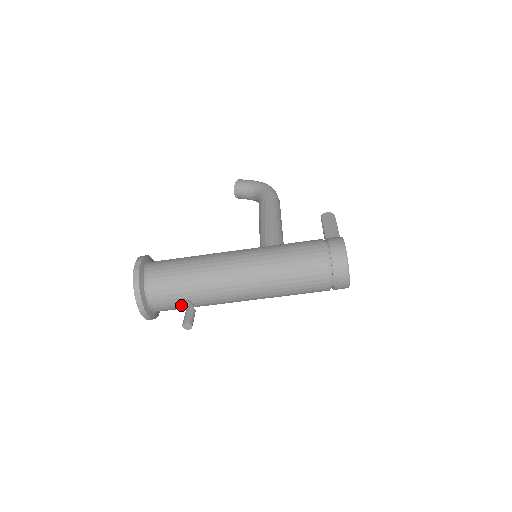
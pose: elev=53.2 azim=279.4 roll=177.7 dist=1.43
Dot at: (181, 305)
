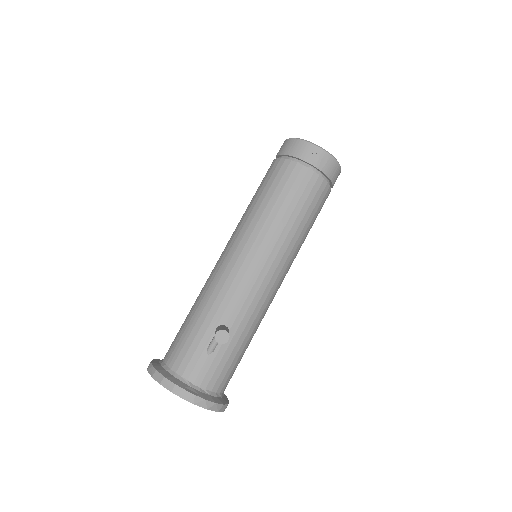
Dot at: (221, 351)
